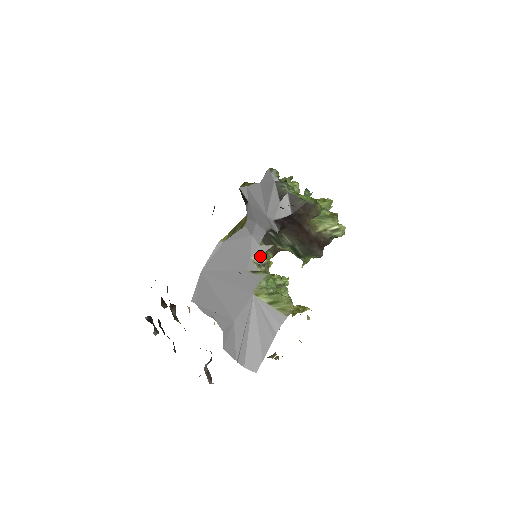
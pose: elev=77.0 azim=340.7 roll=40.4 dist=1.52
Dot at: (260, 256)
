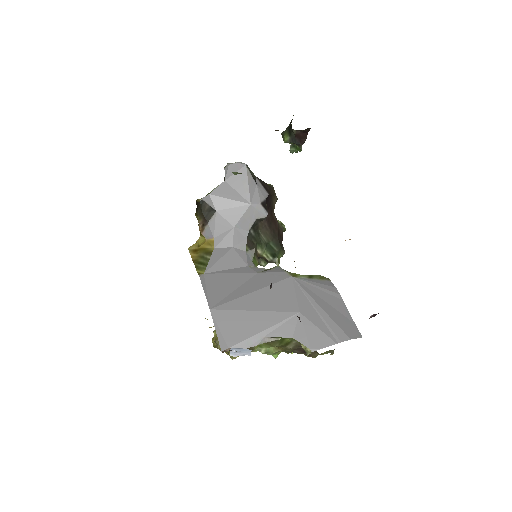
Dot at: (252, 263)
